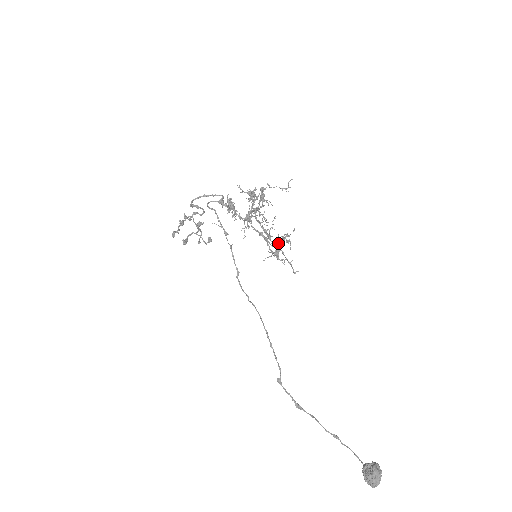
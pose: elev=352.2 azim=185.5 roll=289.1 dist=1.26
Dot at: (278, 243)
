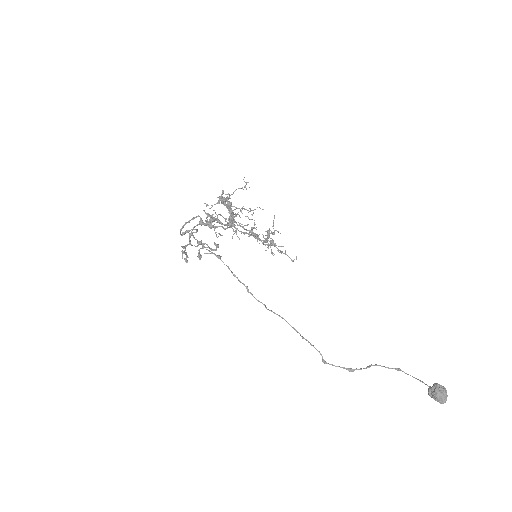
Dot at: (266, 240)
